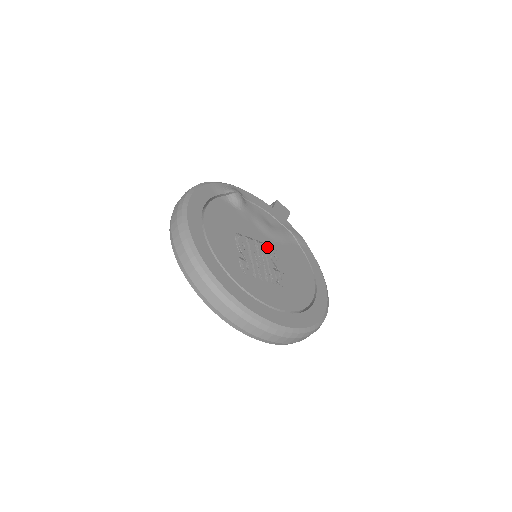
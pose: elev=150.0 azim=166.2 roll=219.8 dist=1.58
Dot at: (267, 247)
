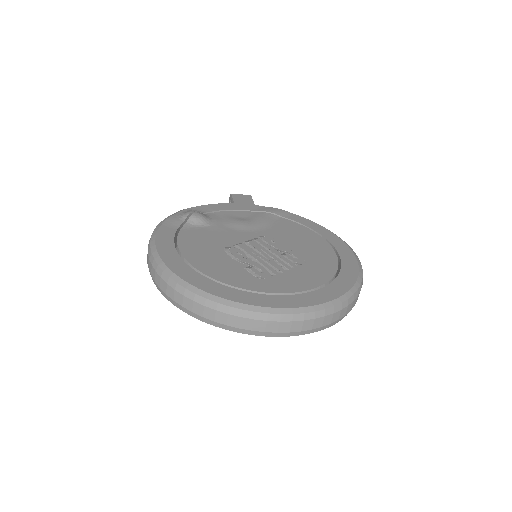
Dot at: (260, 240)
